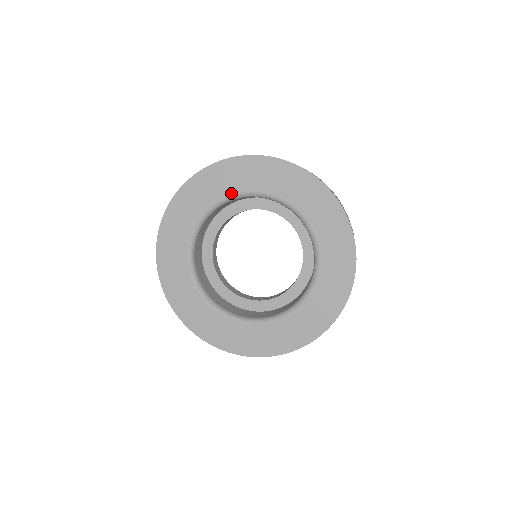
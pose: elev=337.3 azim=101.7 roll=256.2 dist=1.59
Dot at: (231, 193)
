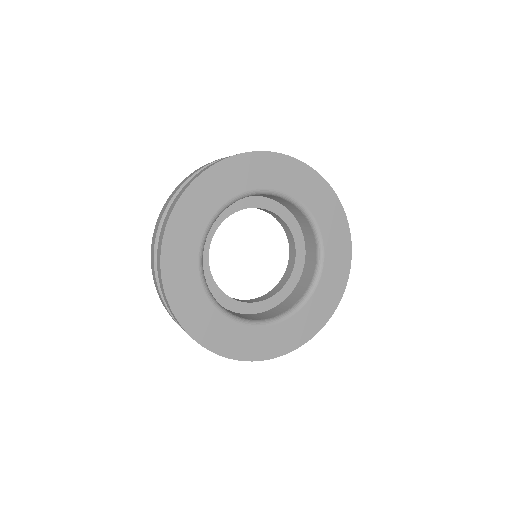
Dot at: (218, 208)
